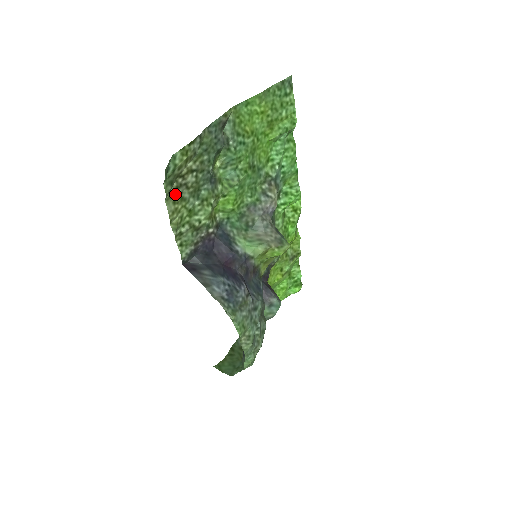
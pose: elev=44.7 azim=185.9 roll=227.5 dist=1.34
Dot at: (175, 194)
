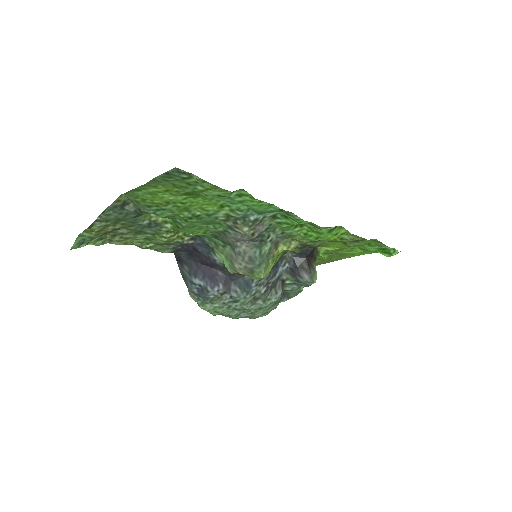
Dot at: (115, 238)
